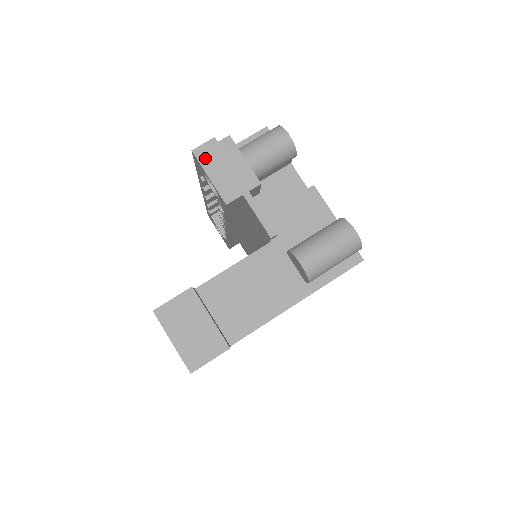
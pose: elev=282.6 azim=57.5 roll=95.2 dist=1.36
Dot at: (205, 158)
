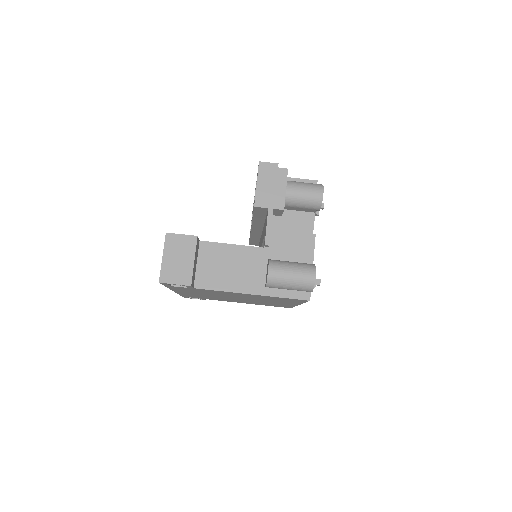
Dot at: (263, 171)
